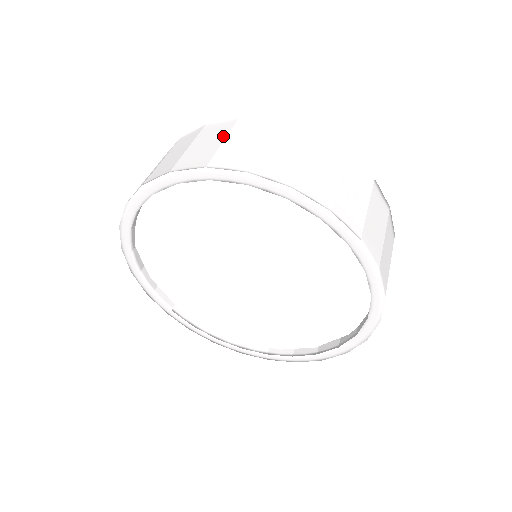
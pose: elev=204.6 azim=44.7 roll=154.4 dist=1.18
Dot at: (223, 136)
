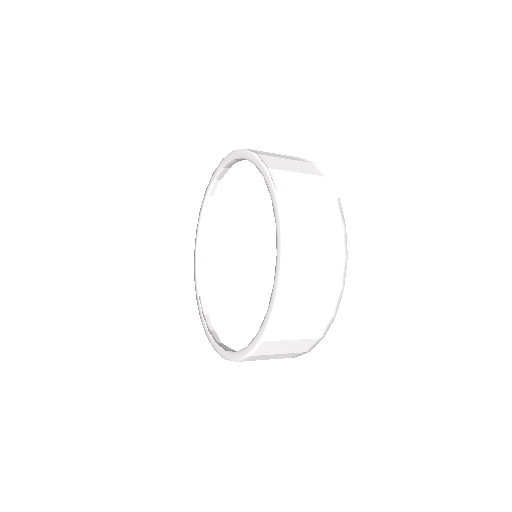
Dot at: occluded
